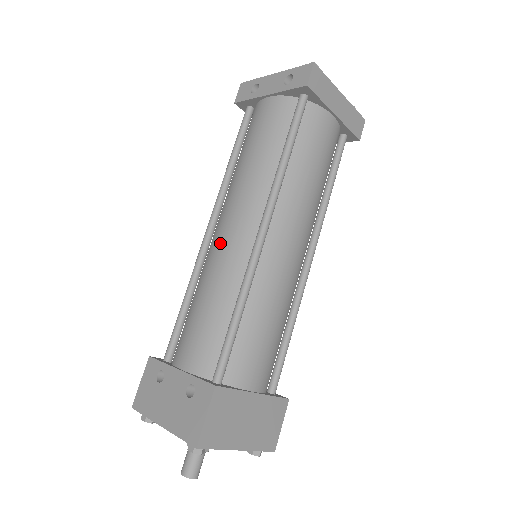
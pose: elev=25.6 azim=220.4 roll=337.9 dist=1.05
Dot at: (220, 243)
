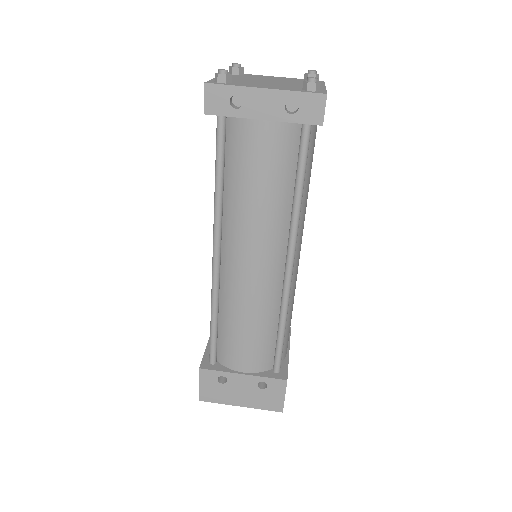
Dot at: (248, 281)
